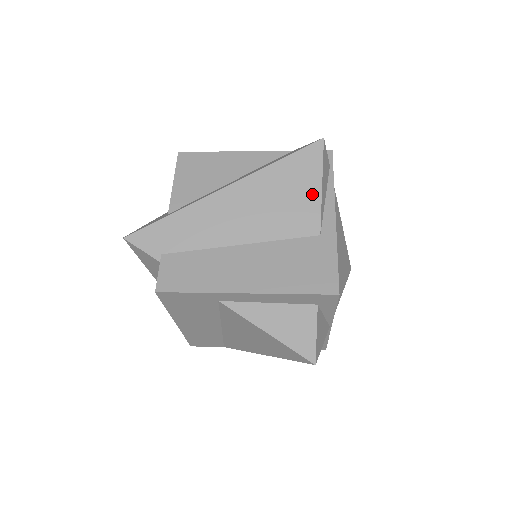
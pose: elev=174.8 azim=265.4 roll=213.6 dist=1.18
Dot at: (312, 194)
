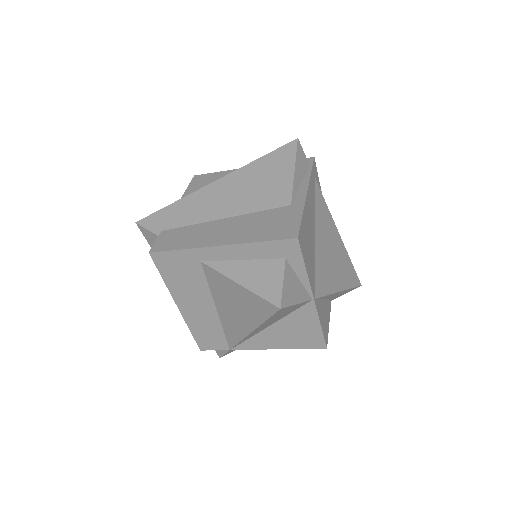
Dot at: (286, 177)
